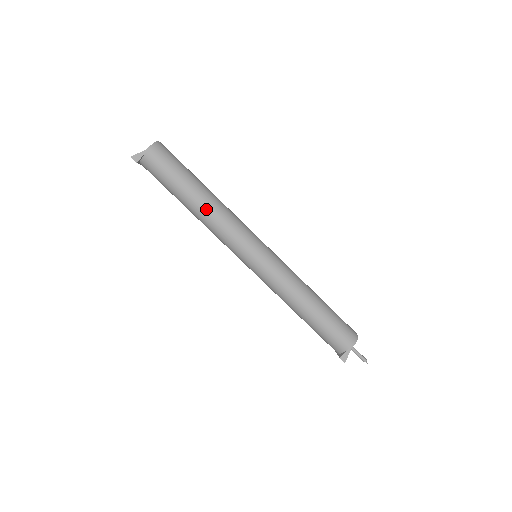
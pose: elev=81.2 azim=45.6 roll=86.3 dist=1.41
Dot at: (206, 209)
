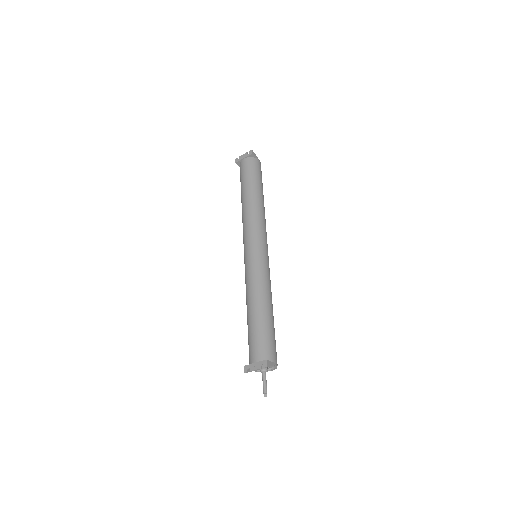
Dot at: (262, 205)
